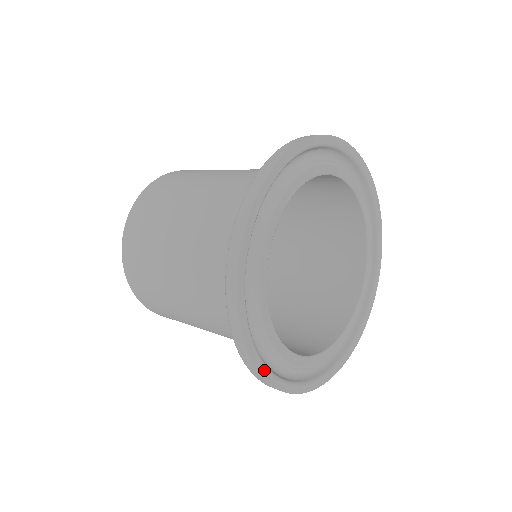
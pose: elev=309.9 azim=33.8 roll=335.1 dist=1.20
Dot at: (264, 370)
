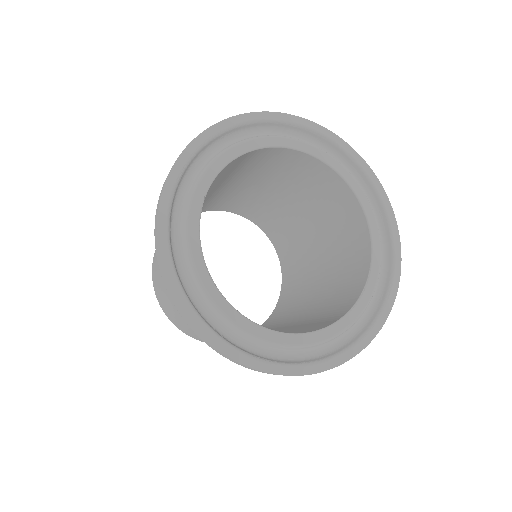
Dot at: (358, 346)
